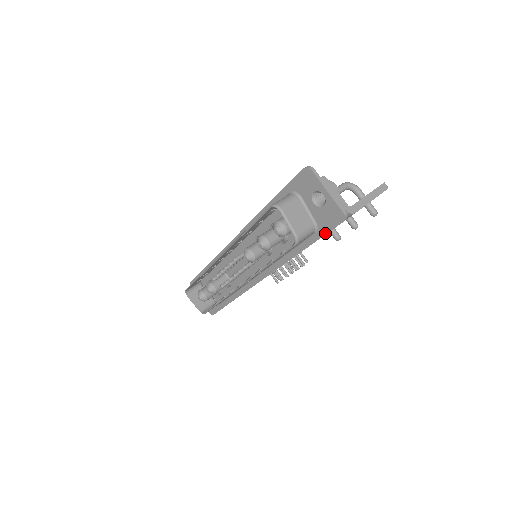
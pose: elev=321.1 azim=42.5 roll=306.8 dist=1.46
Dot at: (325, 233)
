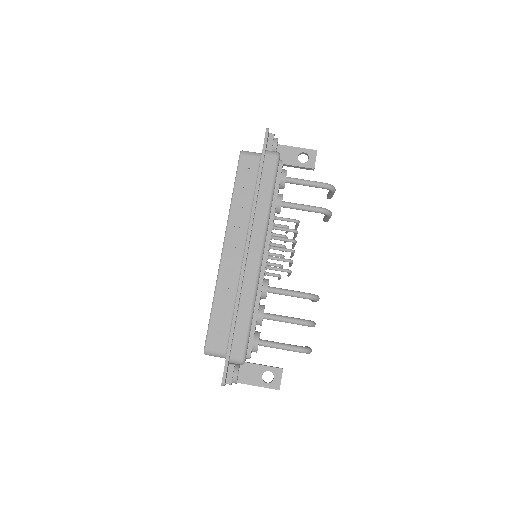
Dot at: occluded
